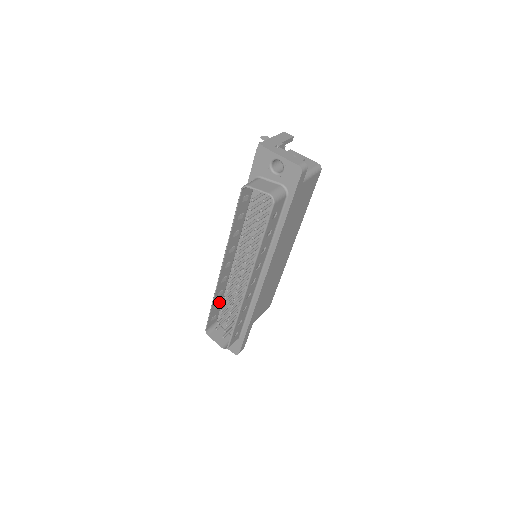
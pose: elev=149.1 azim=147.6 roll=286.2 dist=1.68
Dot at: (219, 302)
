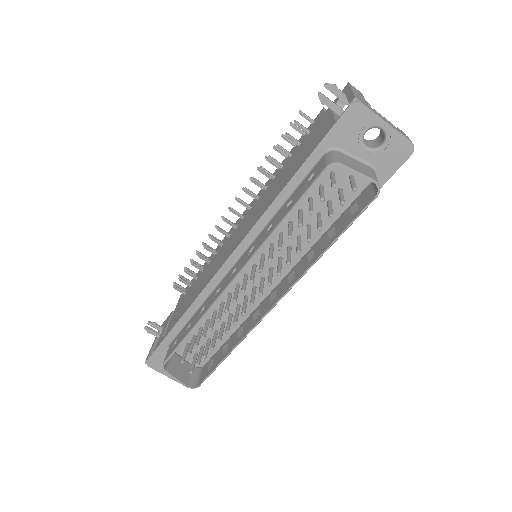
Dot at: occluded
